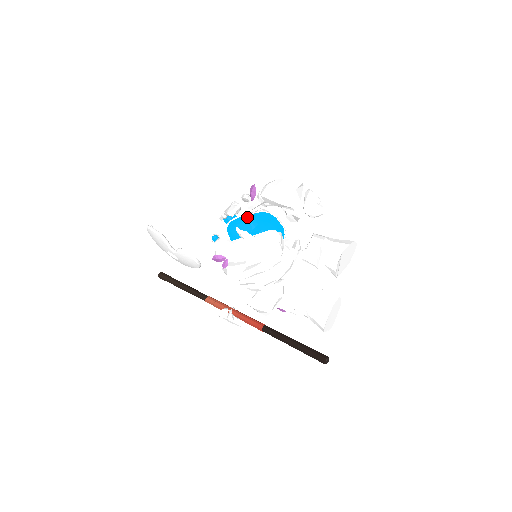
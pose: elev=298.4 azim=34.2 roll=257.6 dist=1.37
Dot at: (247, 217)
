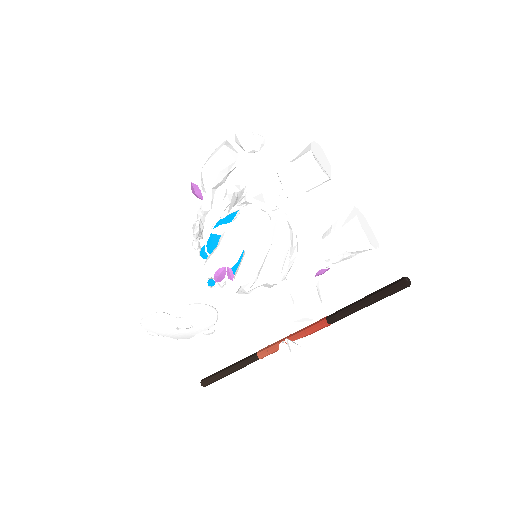
Dot at: (215, 225)
